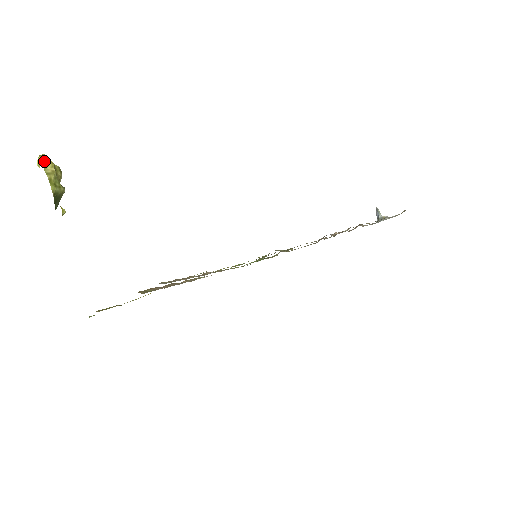
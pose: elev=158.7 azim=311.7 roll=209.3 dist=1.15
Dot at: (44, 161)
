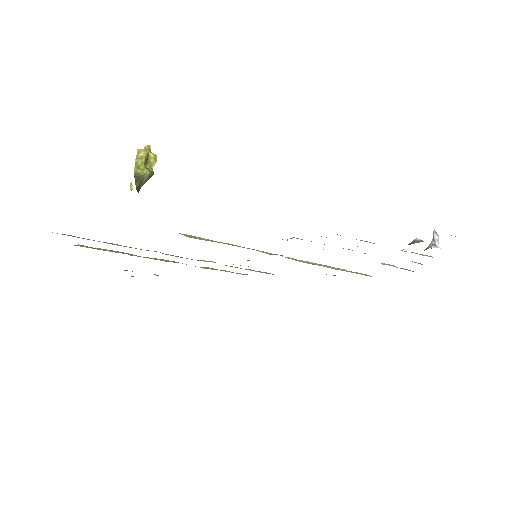
Dot at: (139, 149)
